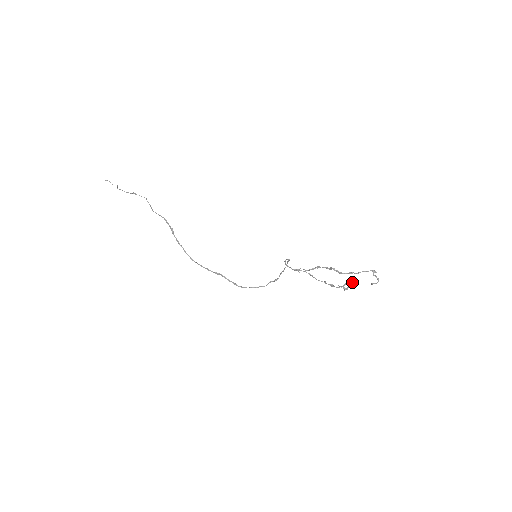
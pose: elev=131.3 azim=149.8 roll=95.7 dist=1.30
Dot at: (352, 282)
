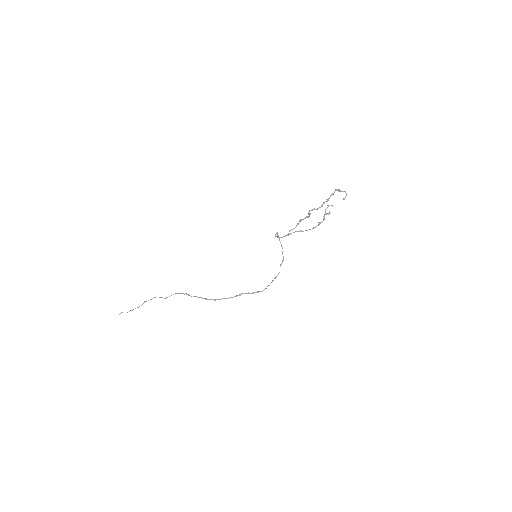
Dot at: (328, 206)
